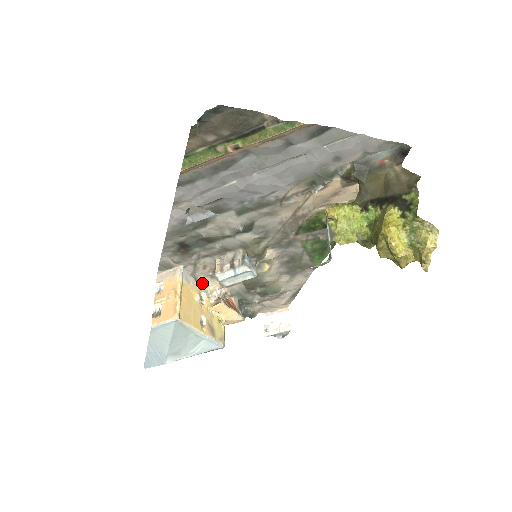
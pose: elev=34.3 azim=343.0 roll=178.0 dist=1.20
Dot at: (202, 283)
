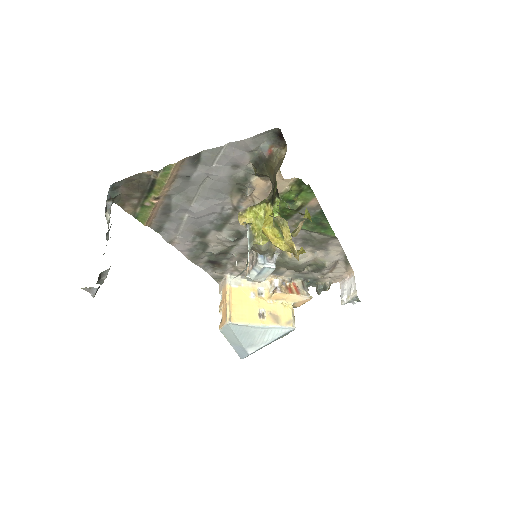
Dot at: occluded
